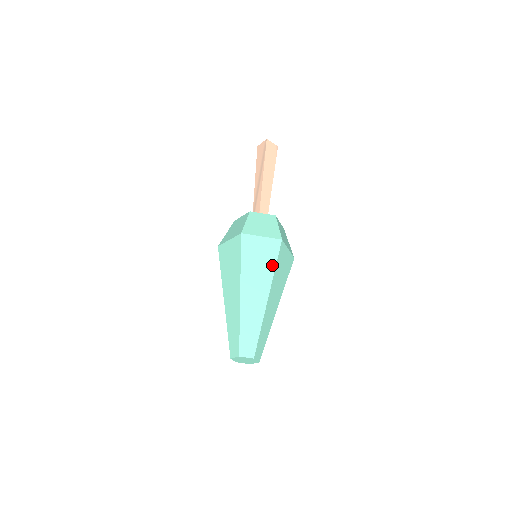
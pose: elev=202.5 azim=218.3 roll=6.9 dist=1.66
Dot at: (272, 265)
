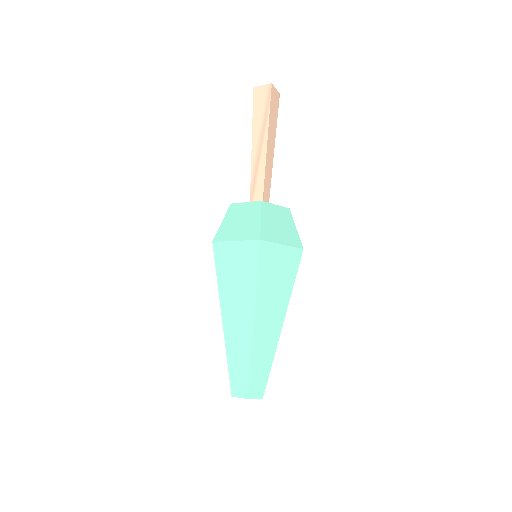
Dot at: (290, 282)
